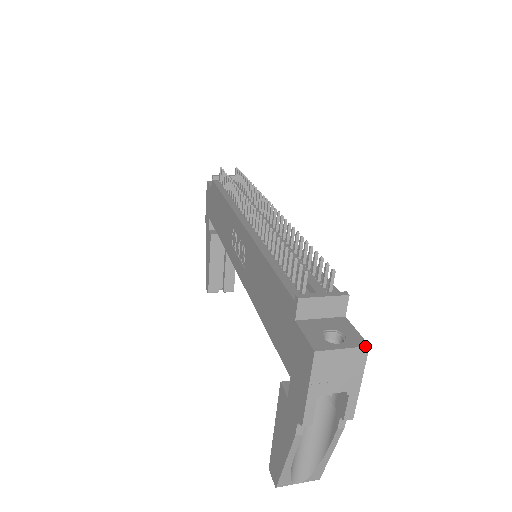
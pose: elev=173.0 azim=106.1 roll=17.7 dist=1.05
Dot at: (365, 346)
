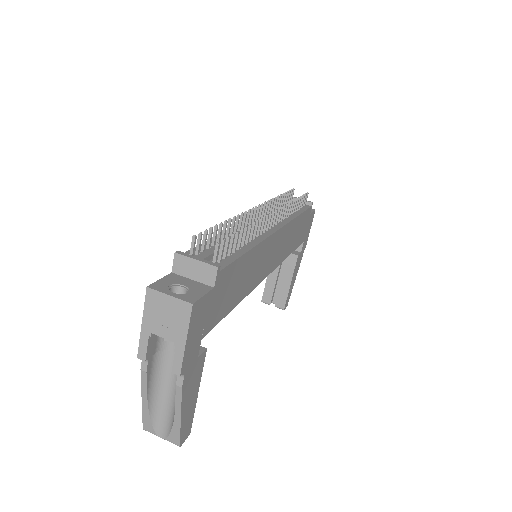
Dot at: (189, 302)
